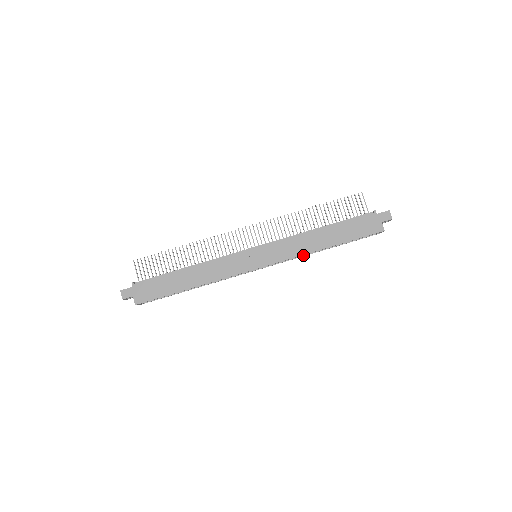
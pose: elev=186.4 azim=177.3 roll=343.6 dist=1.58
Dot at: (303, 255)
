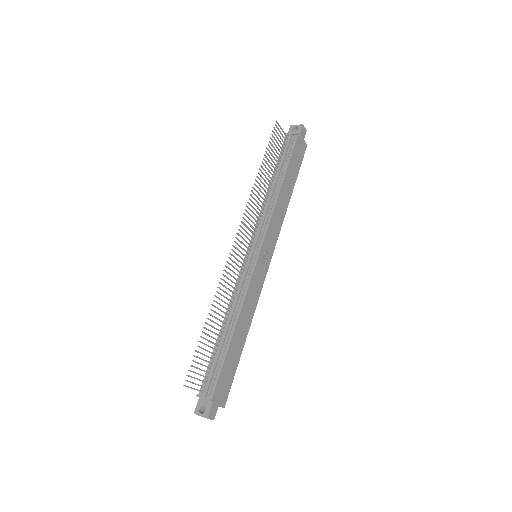
Dot at: occluded
